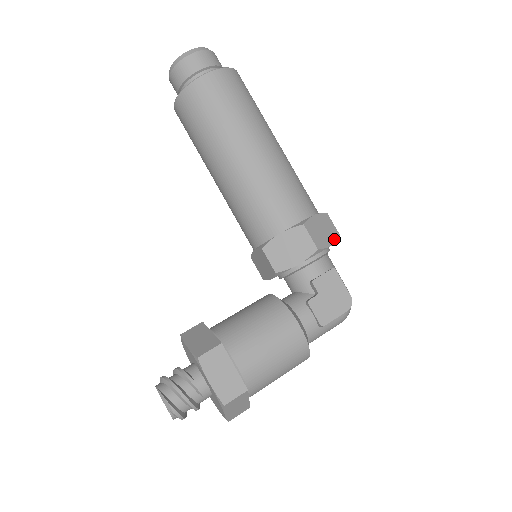
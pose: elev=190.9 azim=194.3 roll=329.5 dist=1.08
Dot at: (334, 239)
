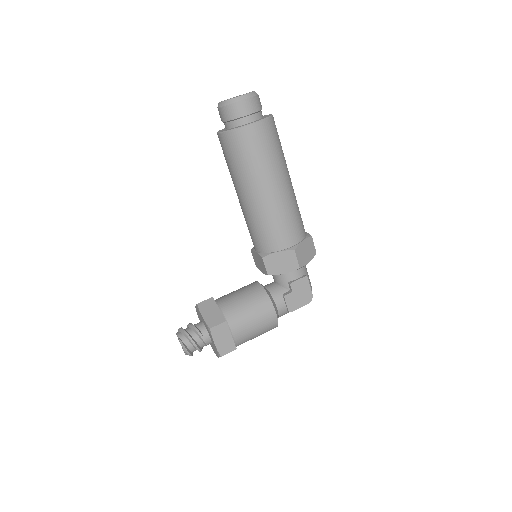
Dot at: (312, 257)
